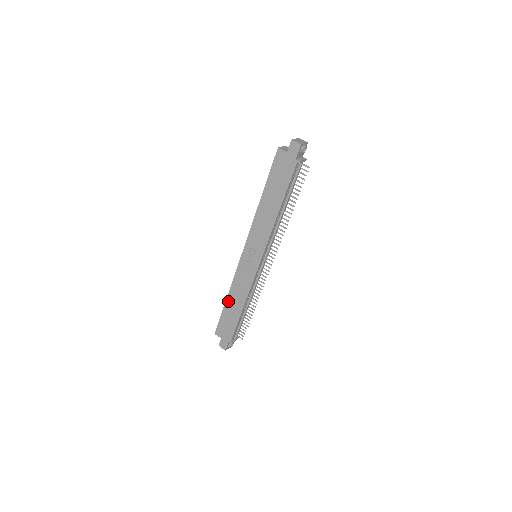
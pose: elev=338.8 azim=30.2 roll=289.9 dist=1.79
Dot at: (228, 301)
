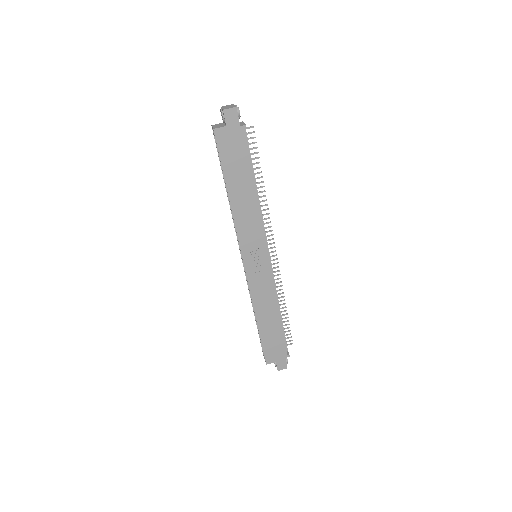
Dot at: (260, 322)
